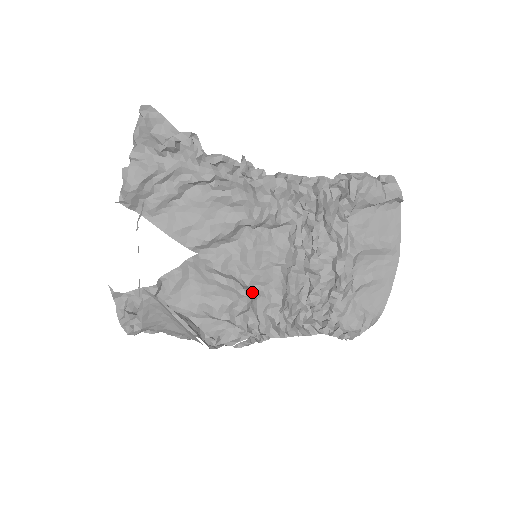
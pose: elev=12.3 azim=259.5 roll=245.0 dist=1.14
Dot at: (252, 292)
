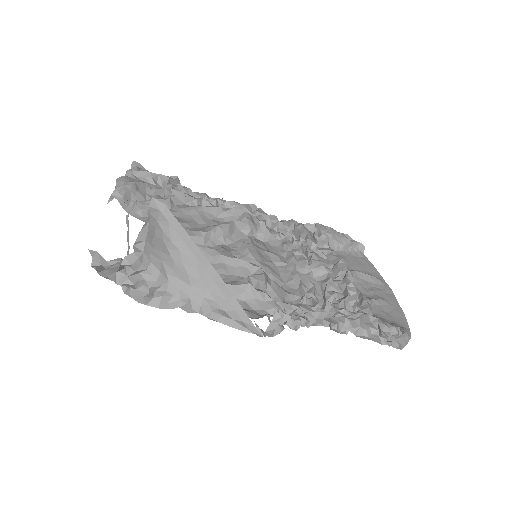
Dot at: occluded
